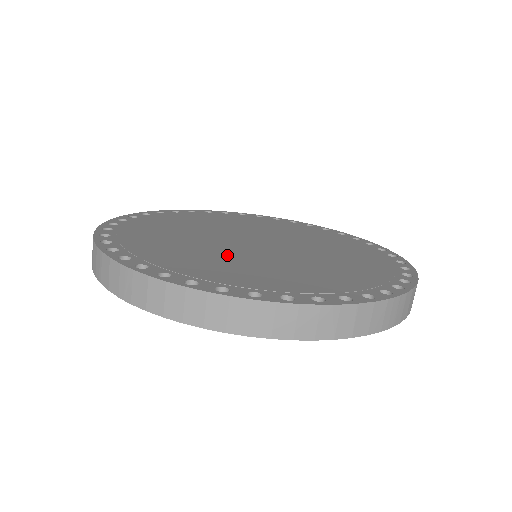
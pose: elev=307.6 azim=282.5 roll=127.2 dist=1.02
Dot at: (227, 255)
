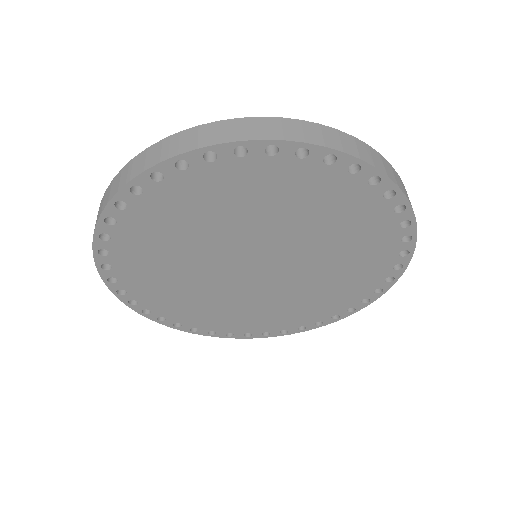
Dot at: occluded
